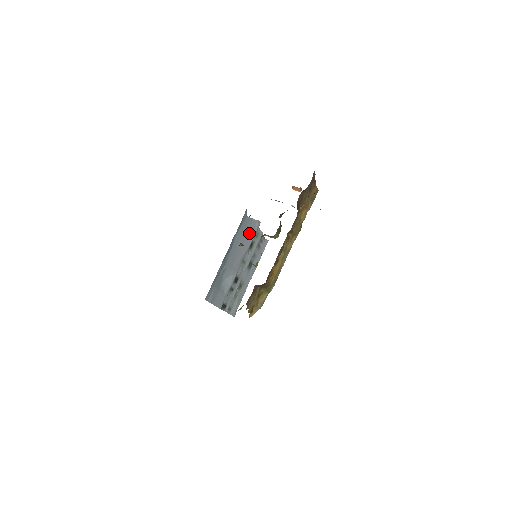
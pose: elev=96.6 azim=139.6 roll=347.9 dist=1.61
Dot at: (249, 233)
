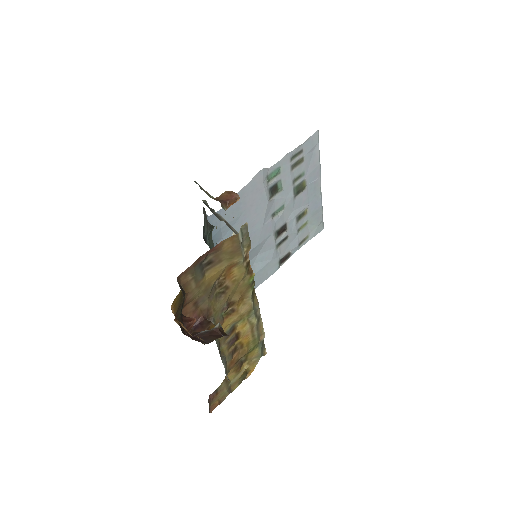
Dot at: (250, 202)
